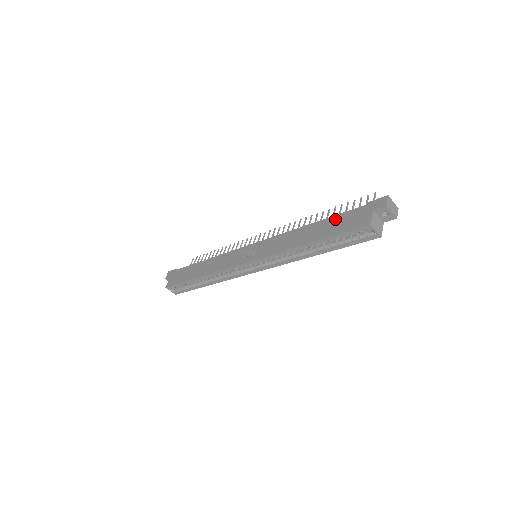
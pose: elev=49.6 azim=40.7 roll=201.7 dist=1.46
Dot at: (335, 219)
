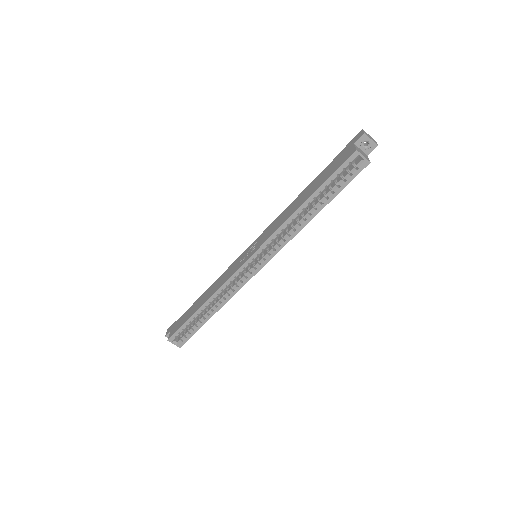
Dot at: (322, 173)
